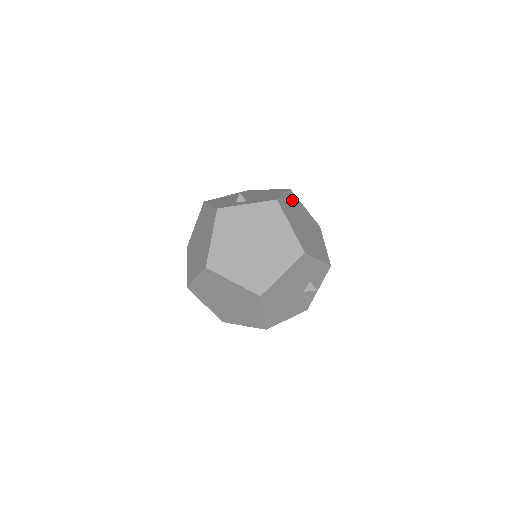
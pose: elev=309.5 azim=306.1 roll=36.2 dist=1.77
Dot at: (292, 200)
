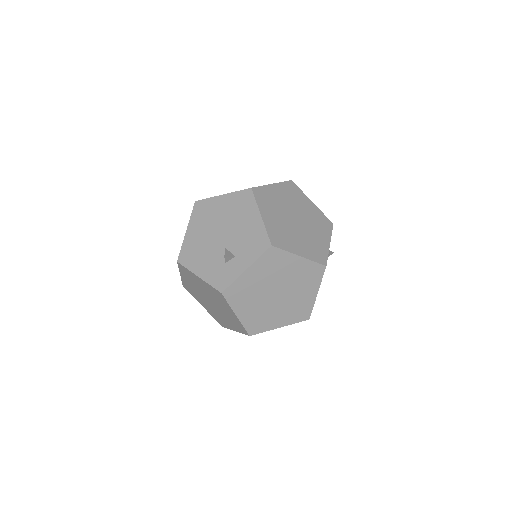
Dot at: (266, 205)
